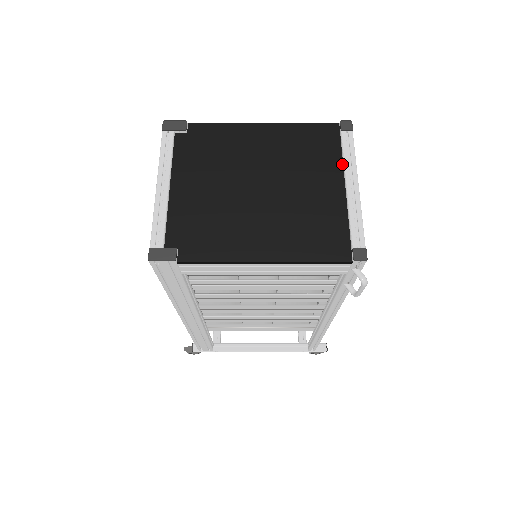
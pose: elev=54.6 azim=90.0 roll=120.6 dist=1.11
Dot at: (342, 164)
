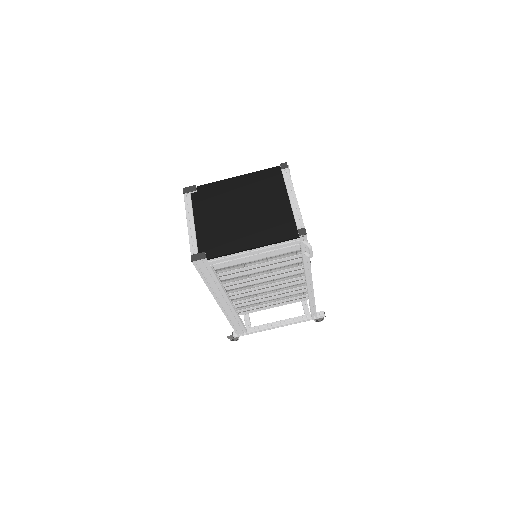
Dot at: (285, 187)
